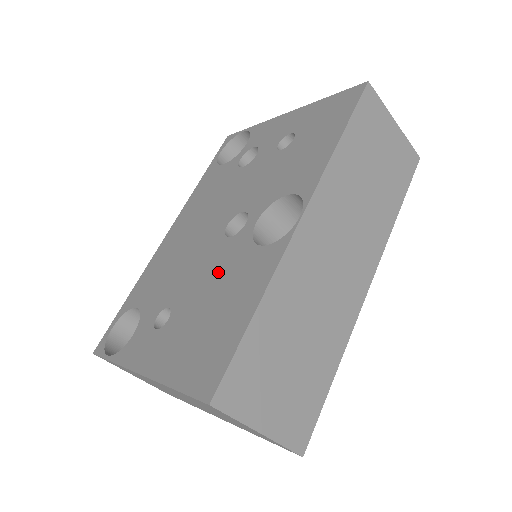
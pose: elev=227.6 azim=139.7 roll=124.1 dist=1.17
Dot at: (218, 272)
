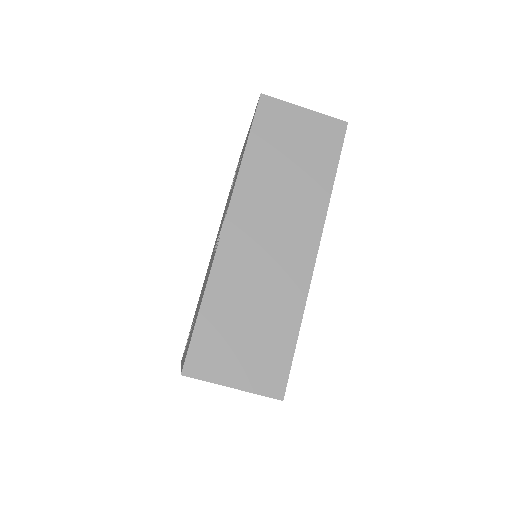
Dot at: occluded
